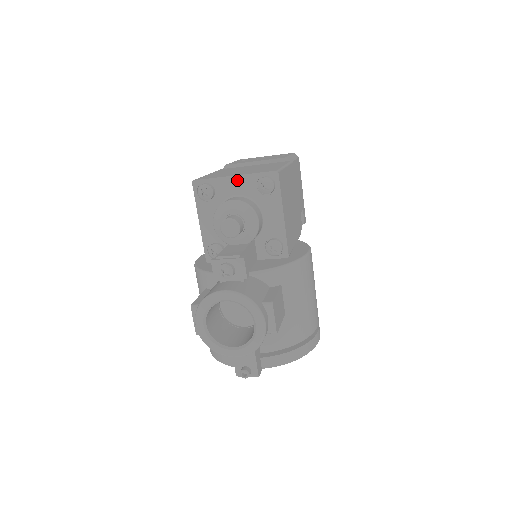
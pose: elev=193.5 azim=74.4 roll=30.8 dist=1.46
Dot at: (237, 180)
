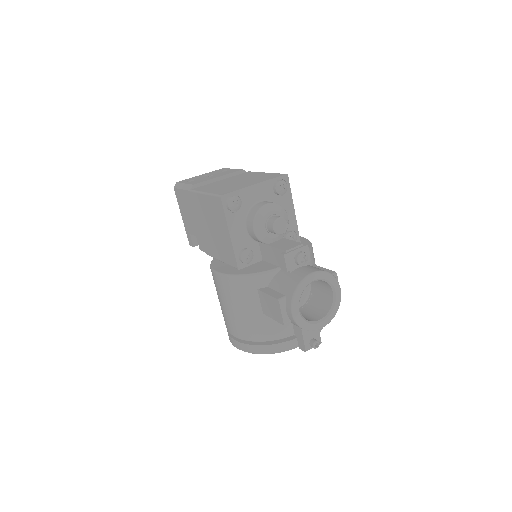
Dot at: (258, 188)
